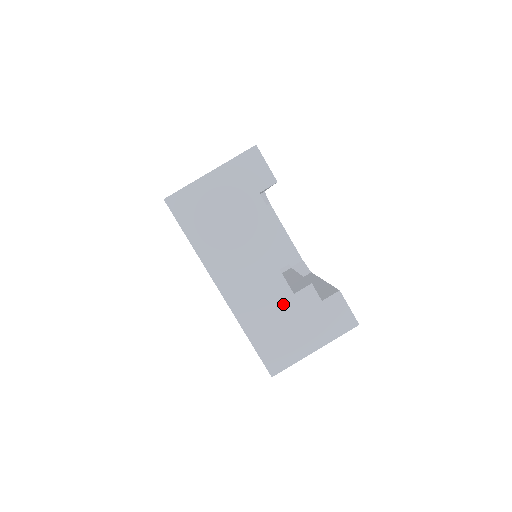
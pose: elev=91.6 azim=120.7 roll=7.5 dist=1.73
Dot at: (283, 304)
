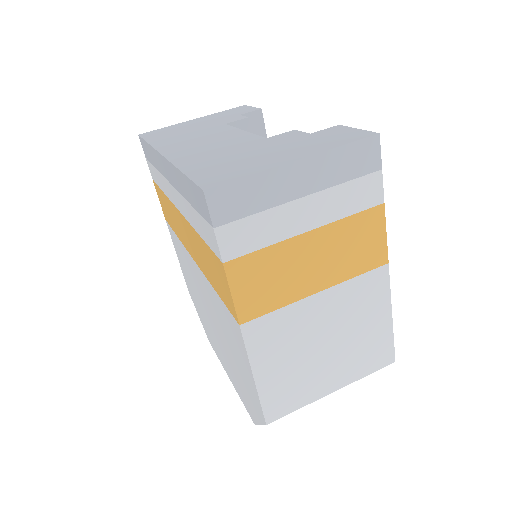
Dot at: (248, 145)
